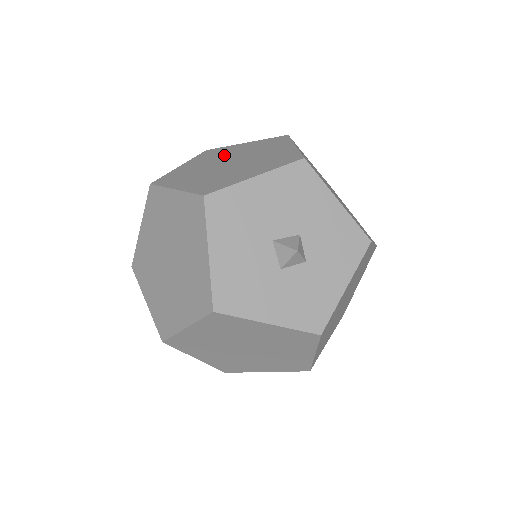
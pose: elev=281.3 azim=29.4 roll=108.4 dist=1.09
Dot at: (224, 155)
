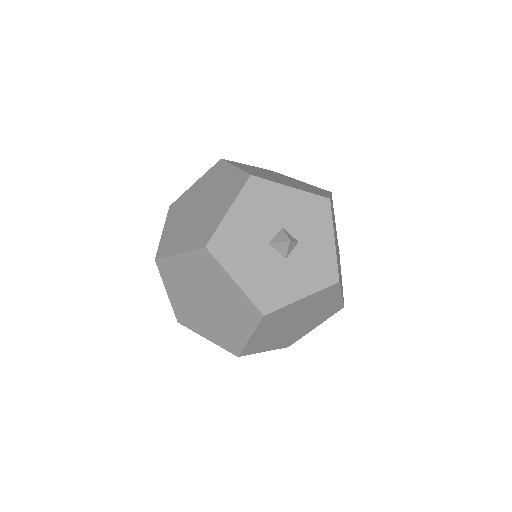
Dot at: (188, 204)
